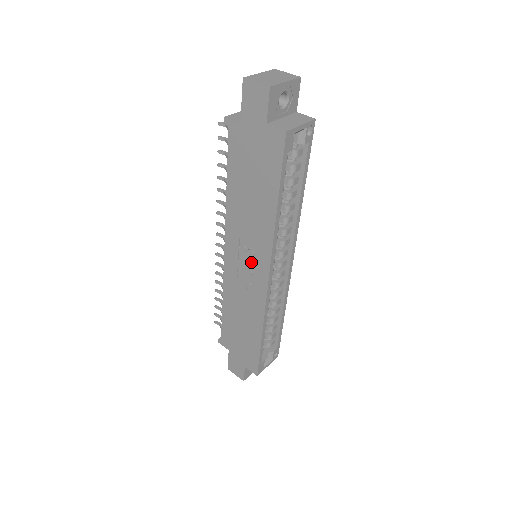
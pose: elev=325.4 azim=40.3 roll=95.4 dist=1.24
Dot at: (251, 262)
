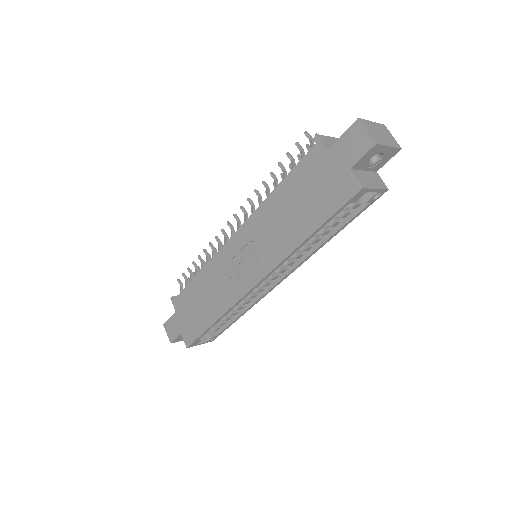
Dot at: (251, 261)
